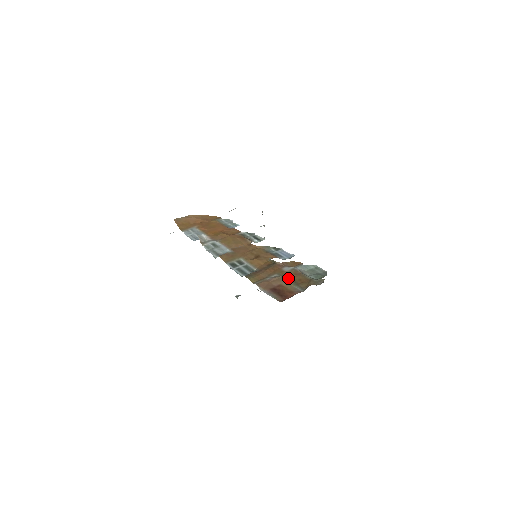
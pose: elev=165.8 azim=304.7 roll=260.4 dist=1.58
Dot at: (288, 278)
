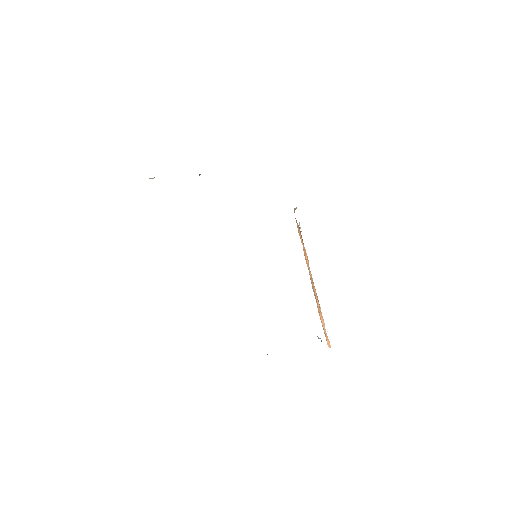
Dot at: occluded
